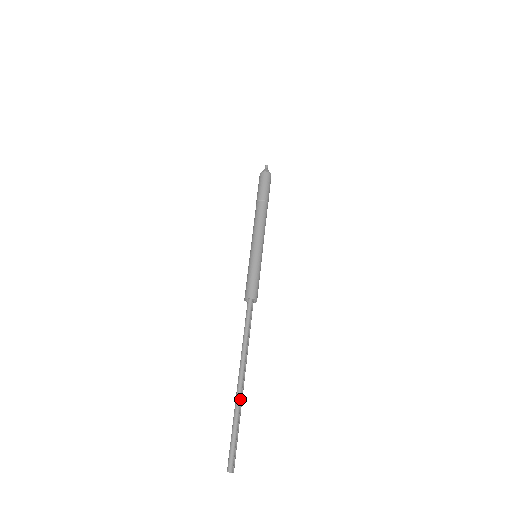
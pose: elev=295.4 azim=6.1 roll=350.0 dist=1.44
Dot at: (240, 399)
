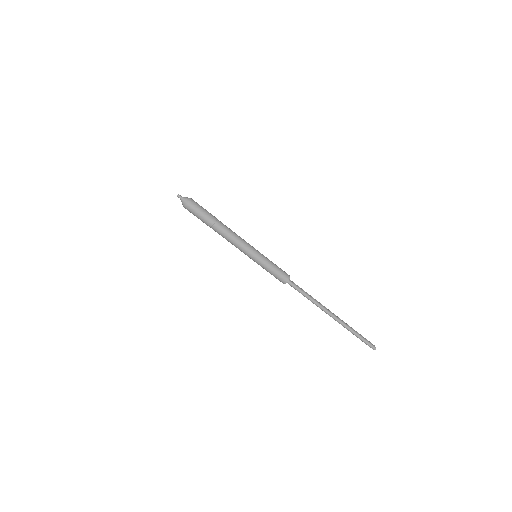
Dot at: (344, 323)
